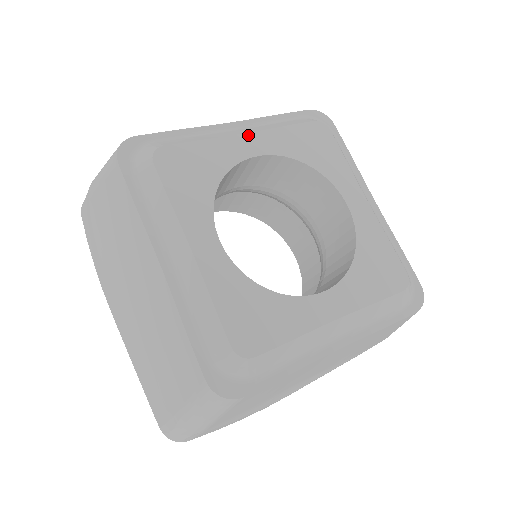
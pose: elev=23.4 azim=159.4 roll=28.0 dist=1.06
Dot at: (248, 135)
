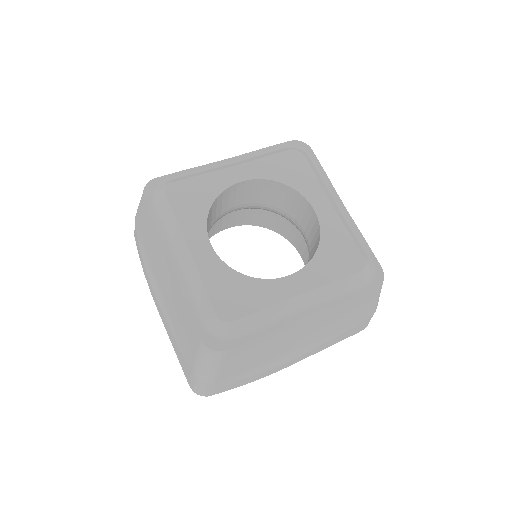
Dot at: (236, 167)
